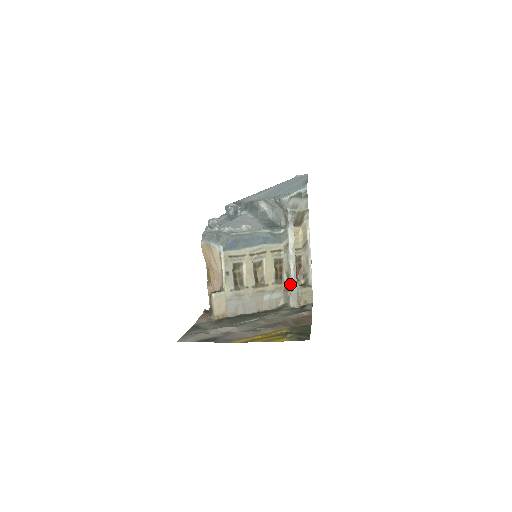
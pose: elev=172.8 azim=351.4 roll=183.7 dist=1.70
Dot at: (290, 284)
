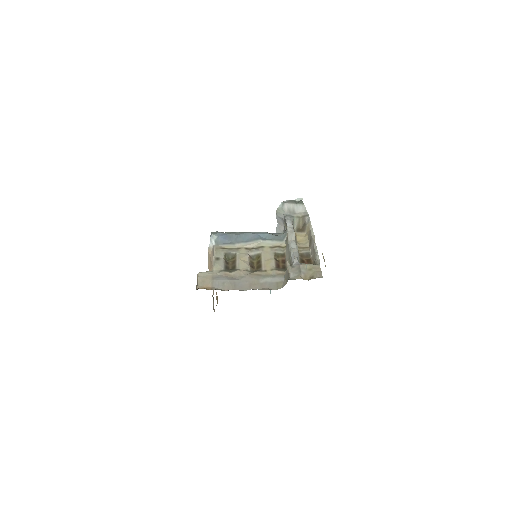
Dot at: (291, 265)
